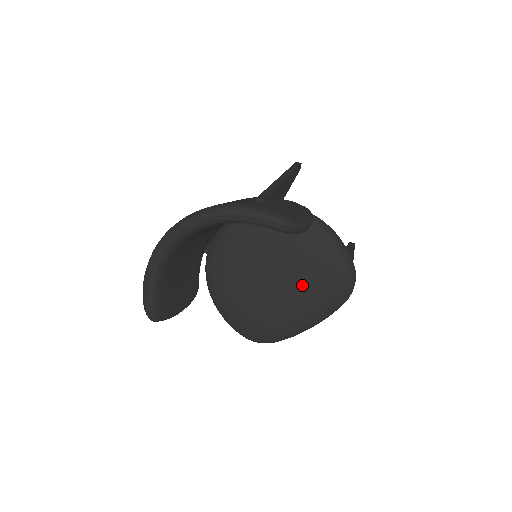
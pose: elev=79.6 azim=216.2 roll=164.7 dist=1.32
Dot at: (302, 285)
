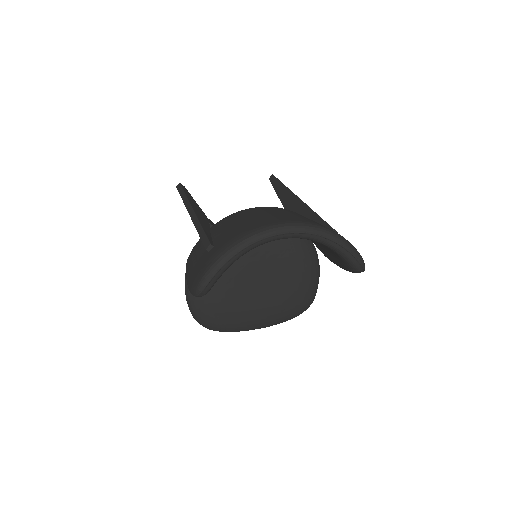
Dot at: (279, 295)
